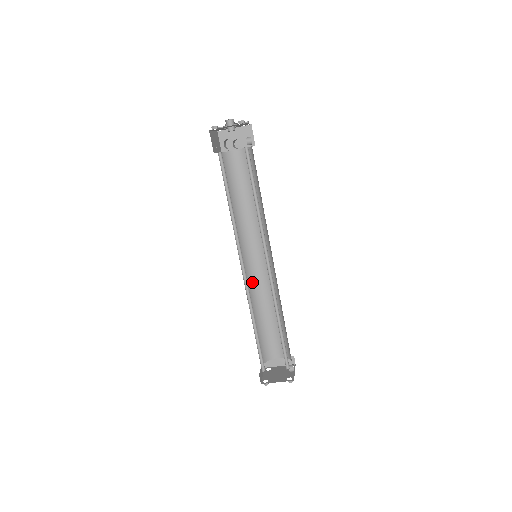
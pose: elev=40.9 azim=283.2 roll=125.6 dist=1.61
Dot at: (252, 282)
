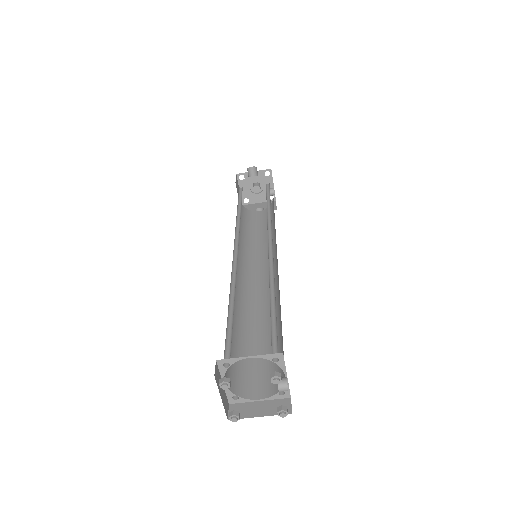
Dot at: (243, 294)
